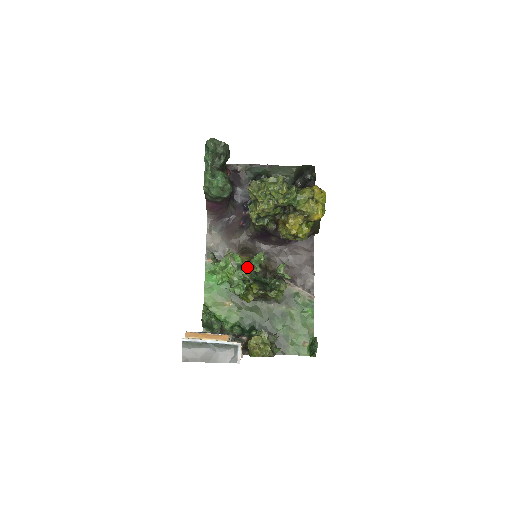
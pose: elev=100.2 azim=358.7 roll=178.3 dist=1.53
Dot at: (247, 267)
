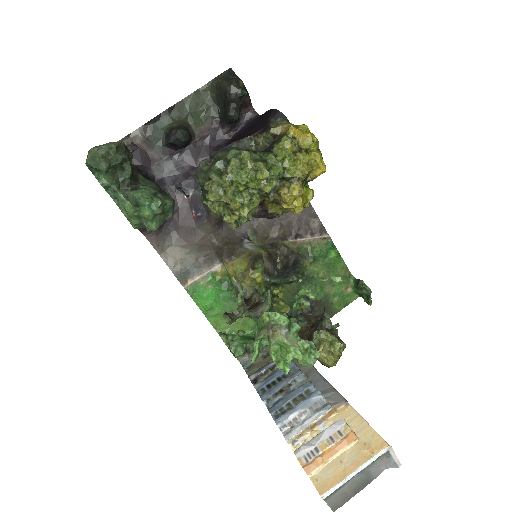
Dot at: (255, 277)
